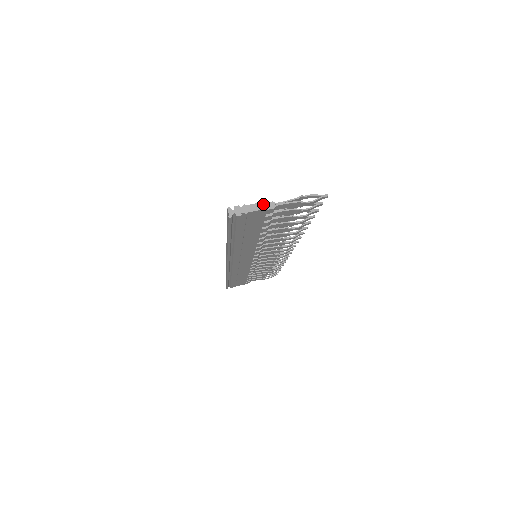
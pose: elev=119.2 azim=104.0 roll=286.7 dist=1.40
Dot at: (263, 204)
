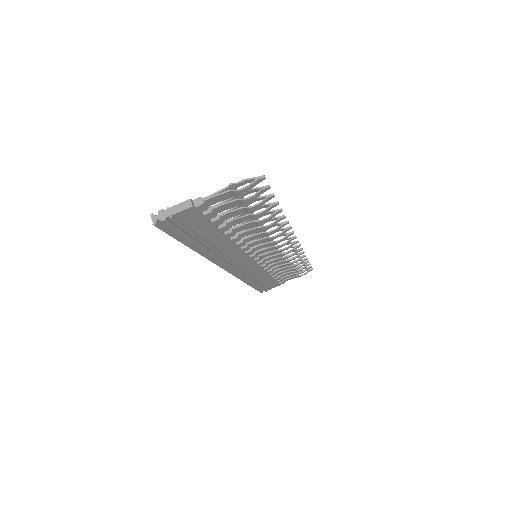
Dot at: (188, 202)
